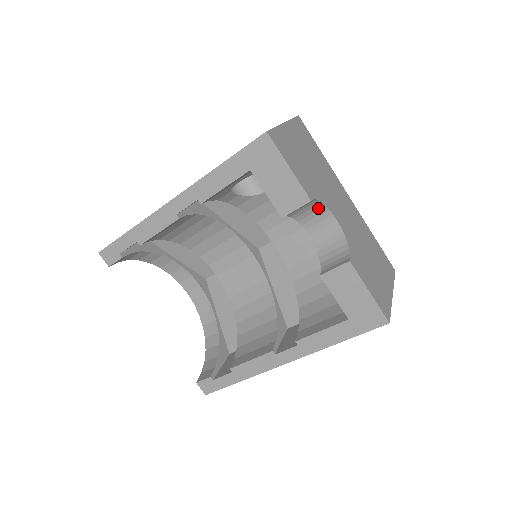
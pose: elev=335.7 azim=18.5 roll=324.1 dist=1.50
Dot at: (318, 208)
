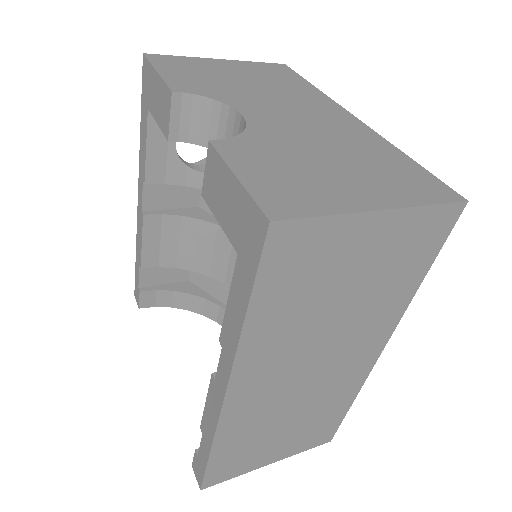
Dot at: (218, 112)
